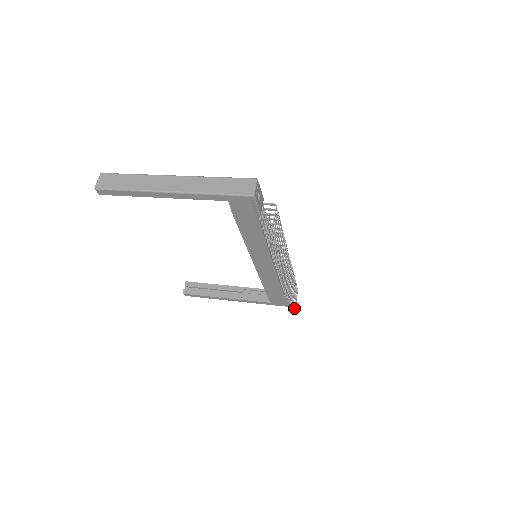
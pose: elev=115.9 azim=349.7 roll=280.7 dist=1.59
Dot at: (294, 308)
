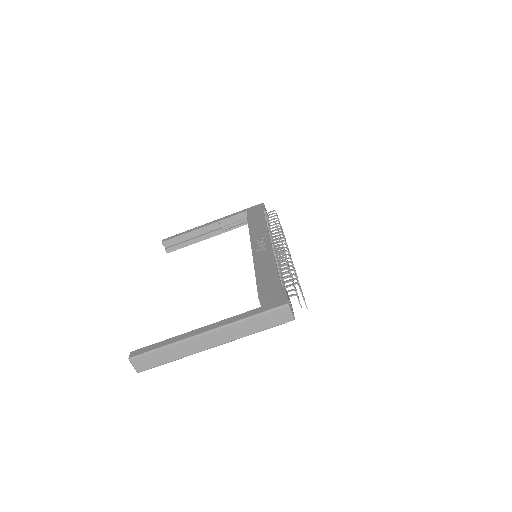
Dot at: occluded
